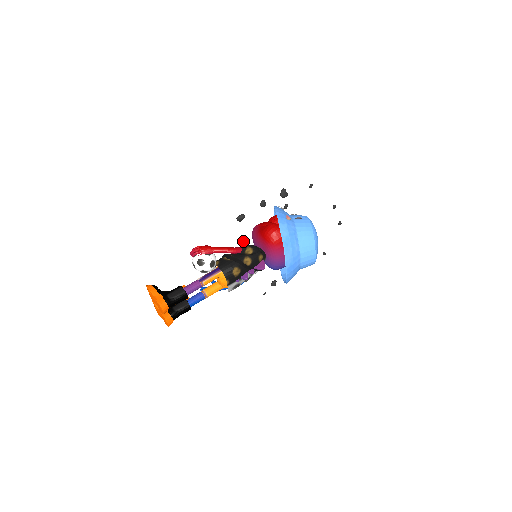
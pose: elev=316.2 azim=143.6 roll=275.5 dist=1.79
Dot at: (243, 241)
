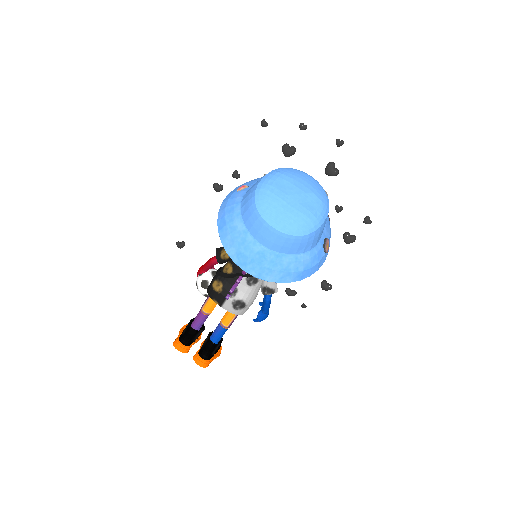
Dot at: (180, 248)
